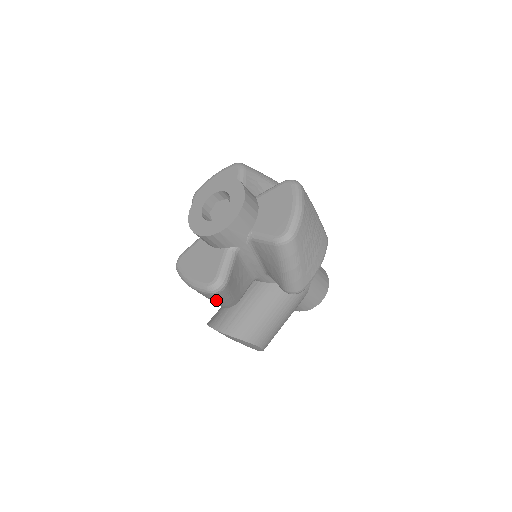
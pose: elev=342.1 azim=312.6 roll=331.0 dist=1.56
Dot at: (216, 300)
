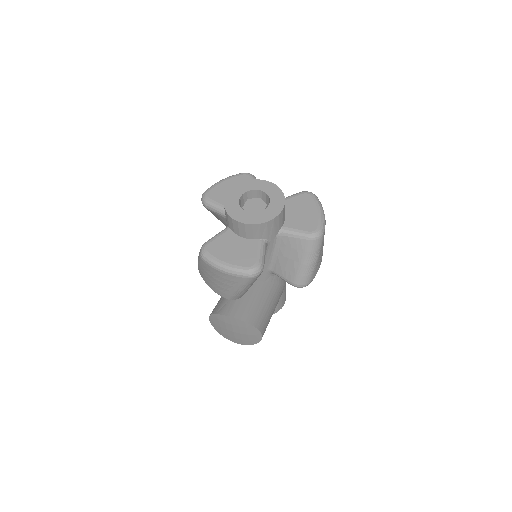
Dot at: (243, 286)
